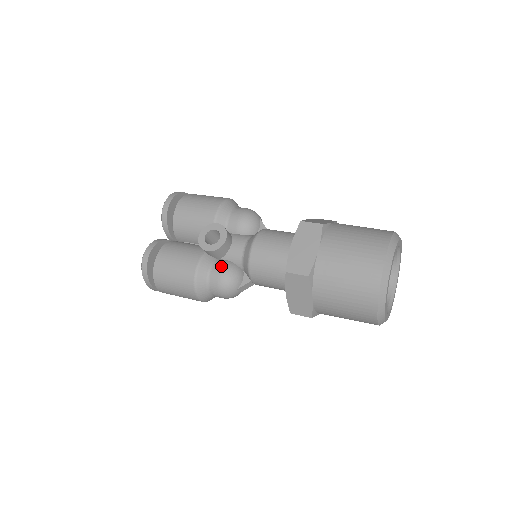
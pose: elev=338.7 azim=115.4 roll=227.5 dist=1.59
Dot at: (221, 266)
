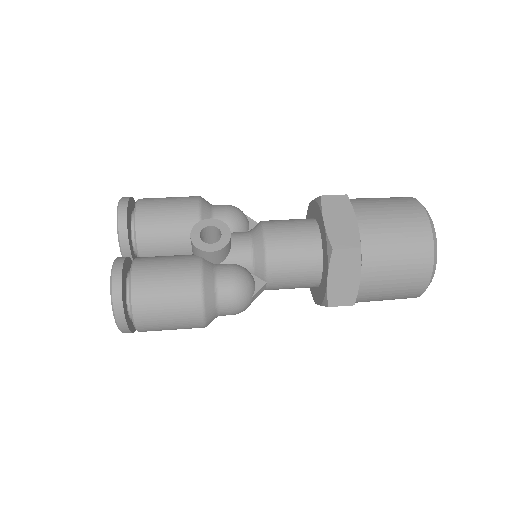
Dot at: (229, 270)
